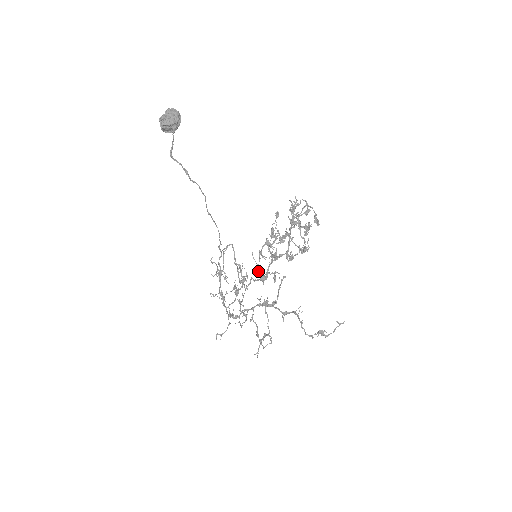
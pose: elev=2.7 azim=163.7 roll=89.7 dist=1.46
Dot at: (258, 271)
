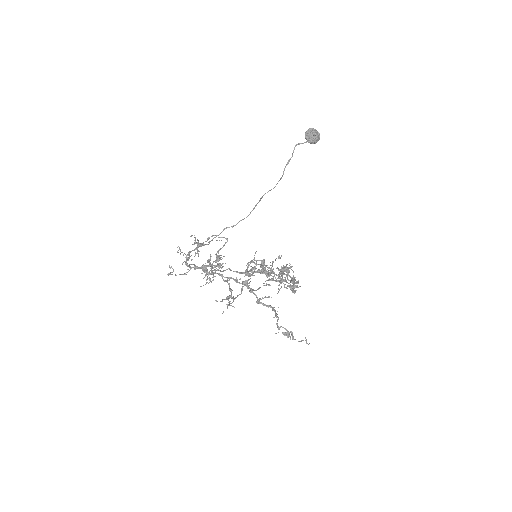
Dot at: occluded
